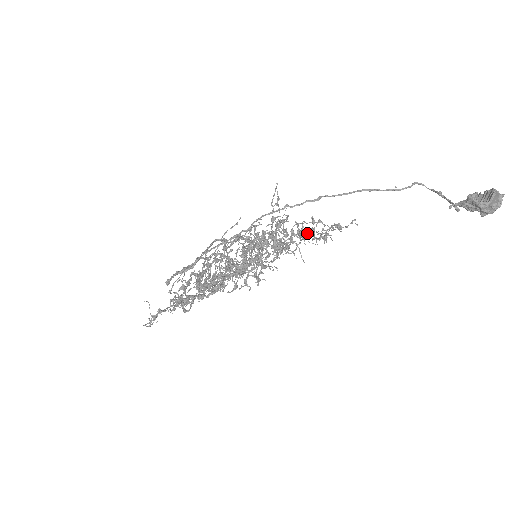
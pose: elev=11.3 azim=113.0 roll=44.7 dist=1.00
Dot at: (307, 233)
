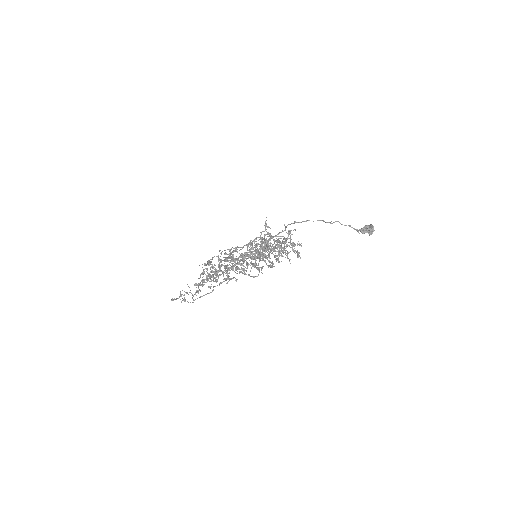
Dot at: (252, 253)
